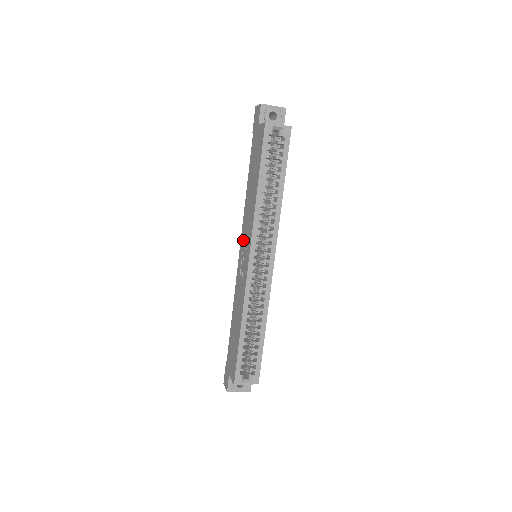
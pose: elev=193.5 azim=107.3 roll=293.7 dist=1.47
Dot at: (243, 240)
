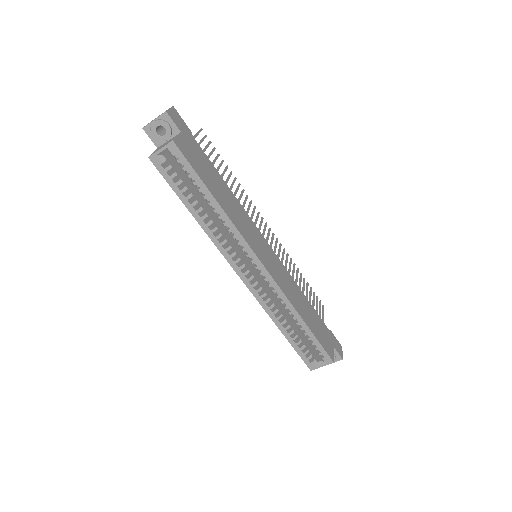
Dot at: occluded
